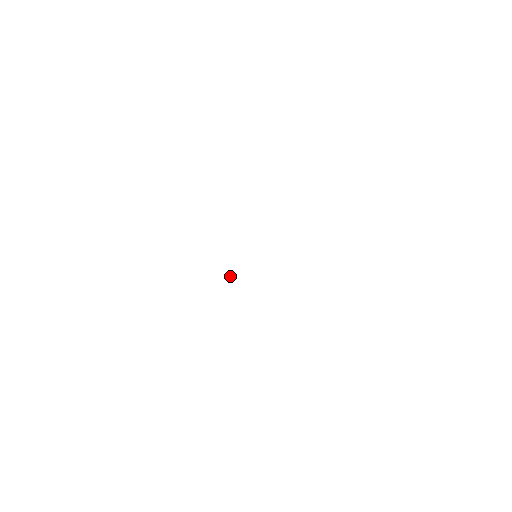
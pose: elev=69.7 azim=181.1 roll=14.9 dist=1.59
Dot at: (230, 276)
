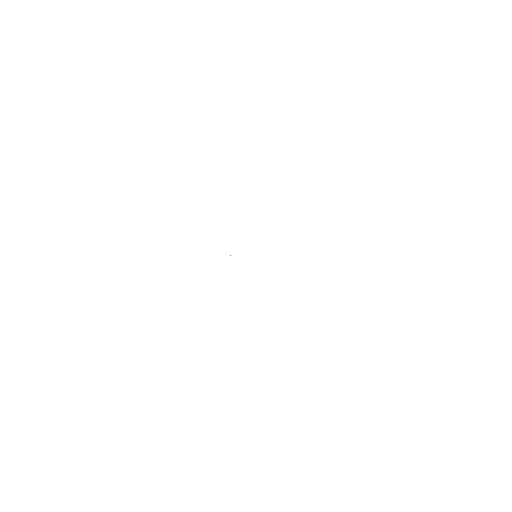
Dot at: occluded
